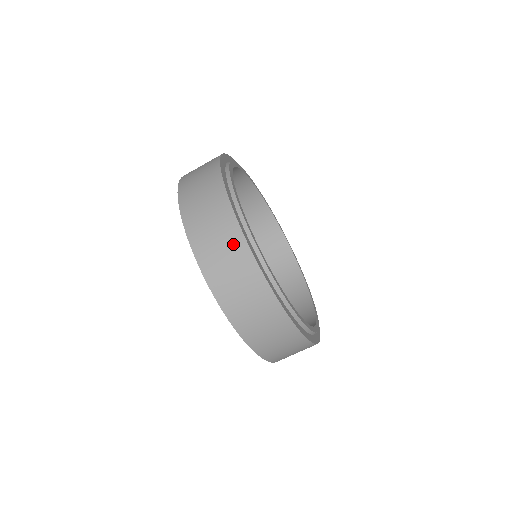
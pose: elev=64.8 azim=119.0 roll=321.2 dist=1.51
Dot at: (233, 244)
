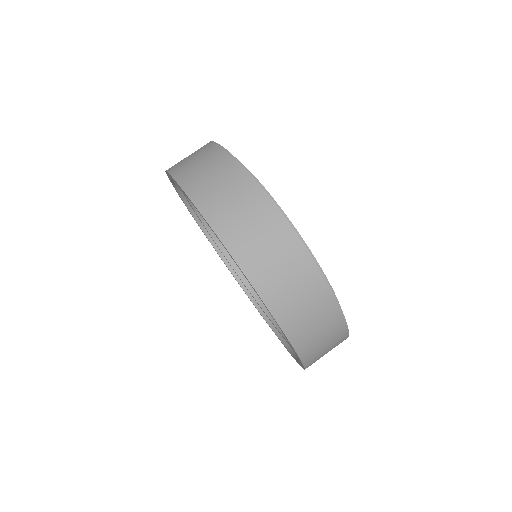
Dot at: (223, 166)
